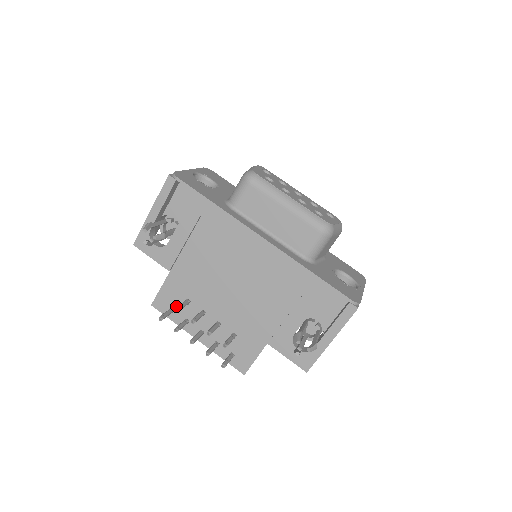
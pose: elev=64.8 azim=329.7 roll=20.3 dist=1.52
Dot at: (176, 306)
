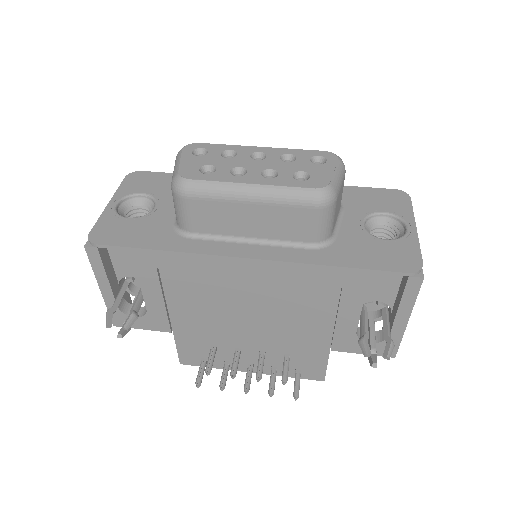
Dot at: (205, 355)
